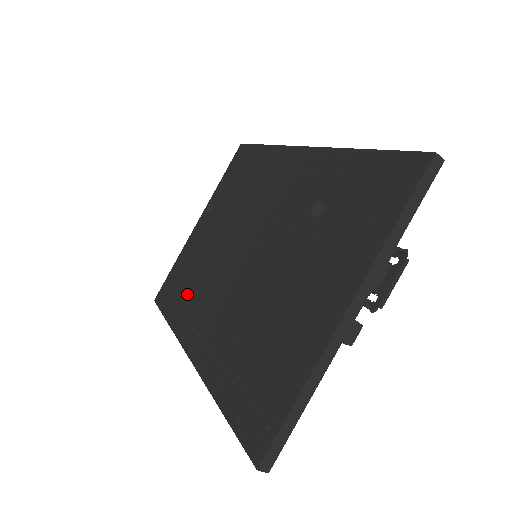
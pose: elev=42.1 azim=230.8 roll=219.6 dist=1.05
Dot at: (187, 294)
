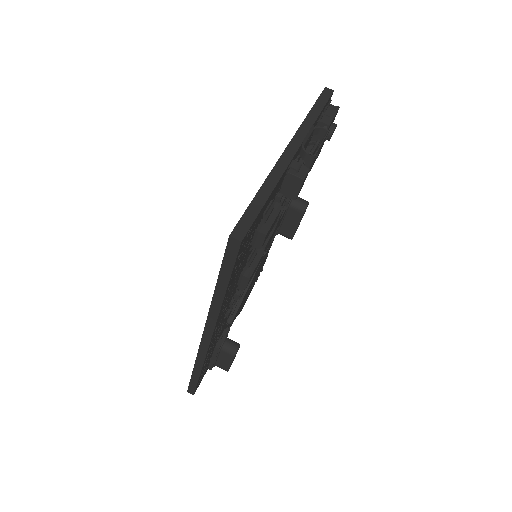
Dot at: occluded
